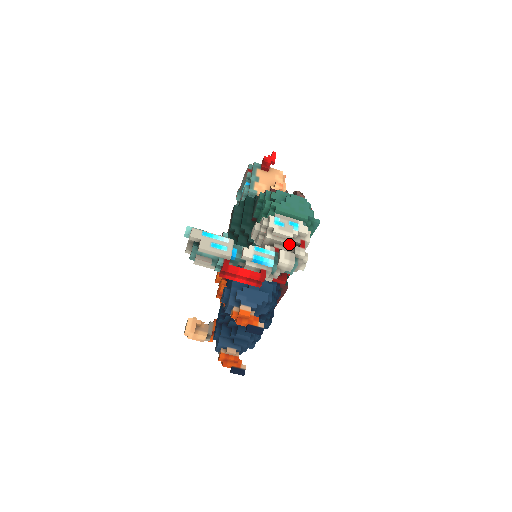
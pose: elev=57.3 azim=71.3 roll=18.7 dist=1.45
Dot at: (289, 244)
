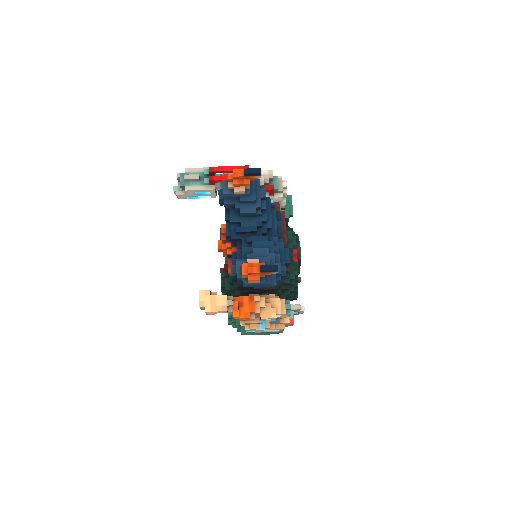
Dot at: occluded
